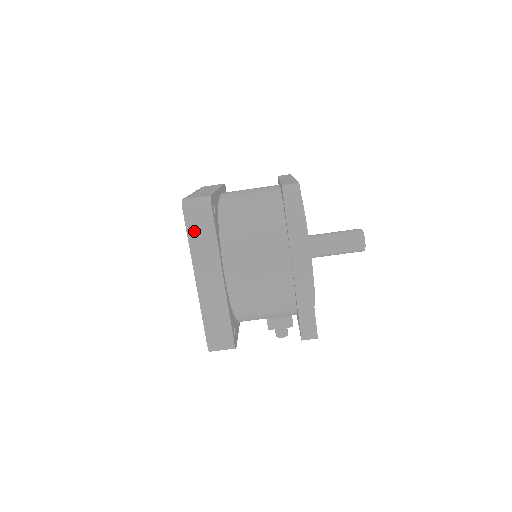
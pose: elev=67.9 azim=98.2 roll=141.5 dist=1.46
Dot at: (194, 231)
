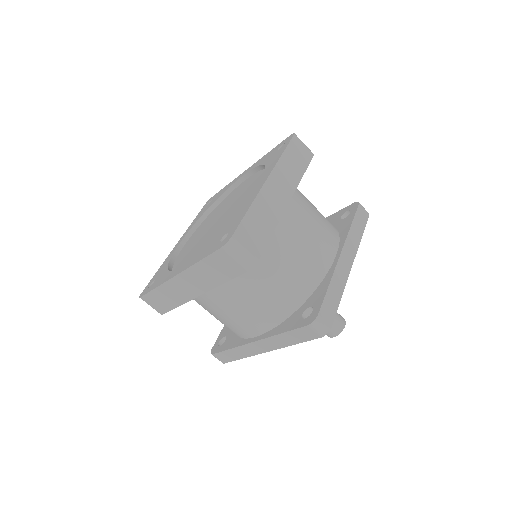
Dot at: (212, 263)
